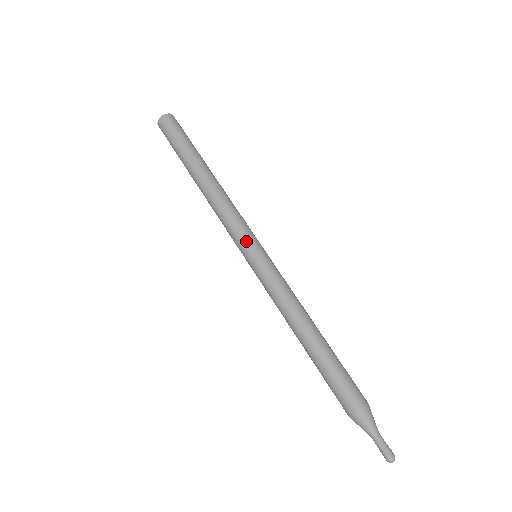
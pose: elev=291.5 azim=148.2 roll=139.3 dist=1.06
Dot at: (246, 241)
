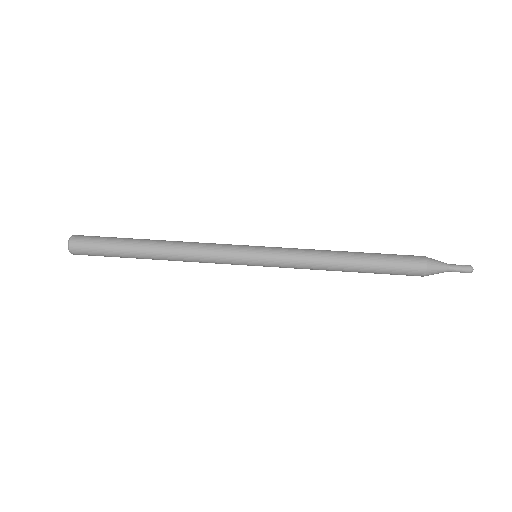
Dot at: (241, 248)
